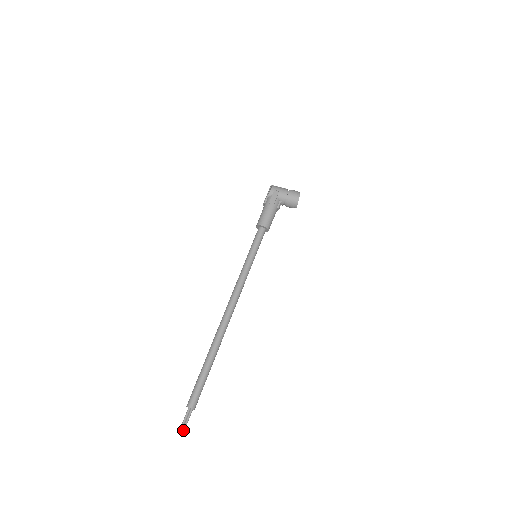
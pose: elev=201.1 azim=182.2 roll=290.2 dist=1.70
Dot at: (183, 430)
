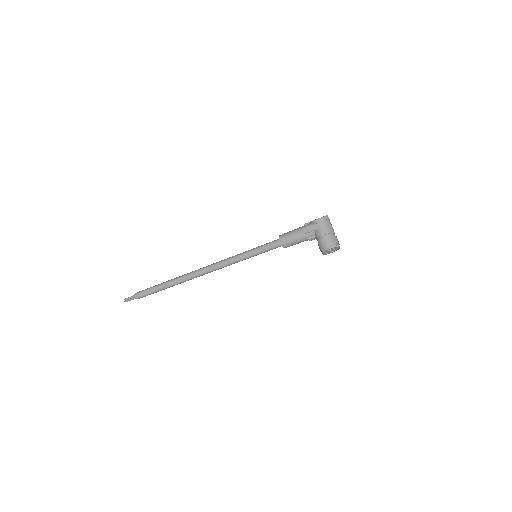
Dot at: occluded
